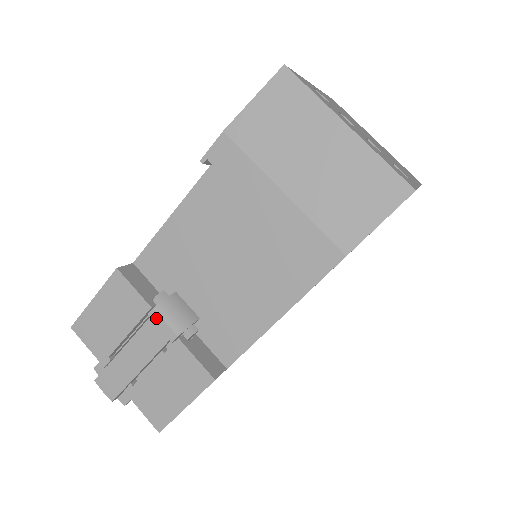
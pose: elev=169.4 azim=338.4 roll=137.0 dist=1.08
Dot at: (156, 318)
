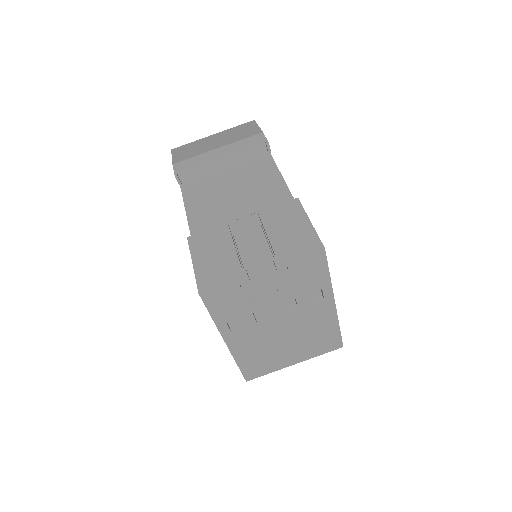
Dot at: (236, 223)
